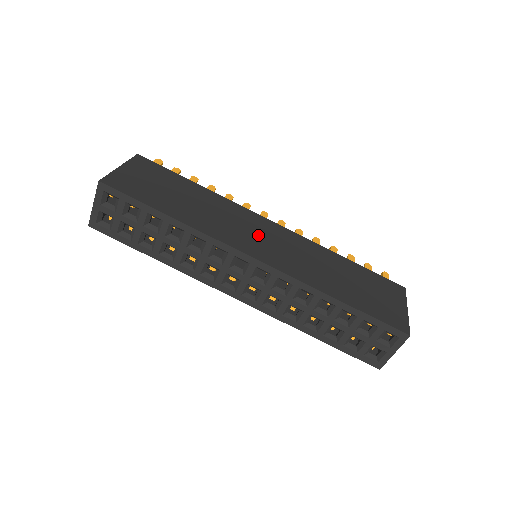
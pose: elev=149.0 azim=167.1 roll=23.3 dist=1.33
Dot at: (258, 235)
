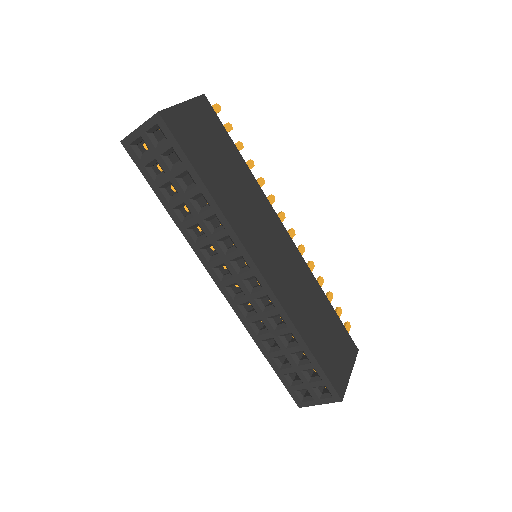
Dot at: (271, 243)
